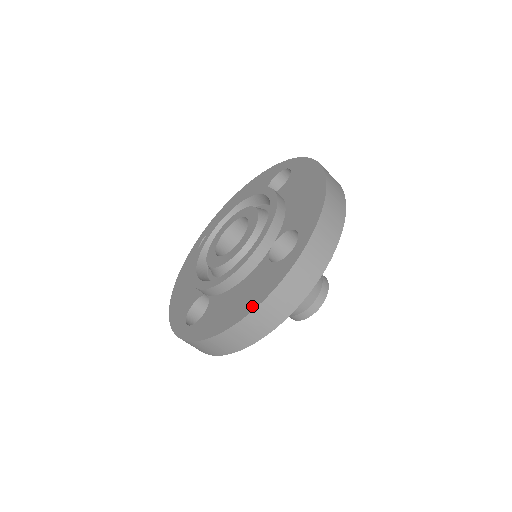
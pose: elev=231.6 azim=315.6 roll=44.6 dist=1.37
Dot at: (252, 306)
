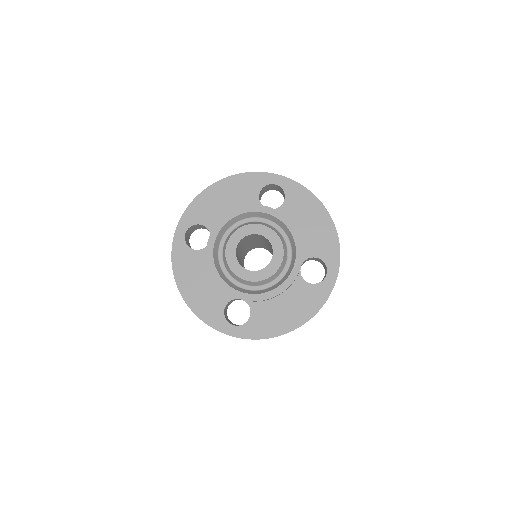
Dot at: (307, 317)
